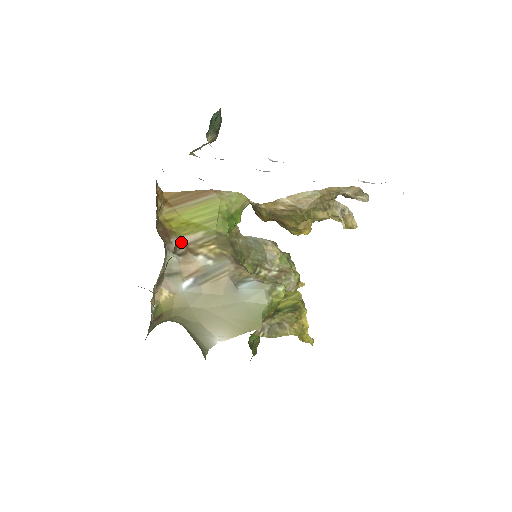
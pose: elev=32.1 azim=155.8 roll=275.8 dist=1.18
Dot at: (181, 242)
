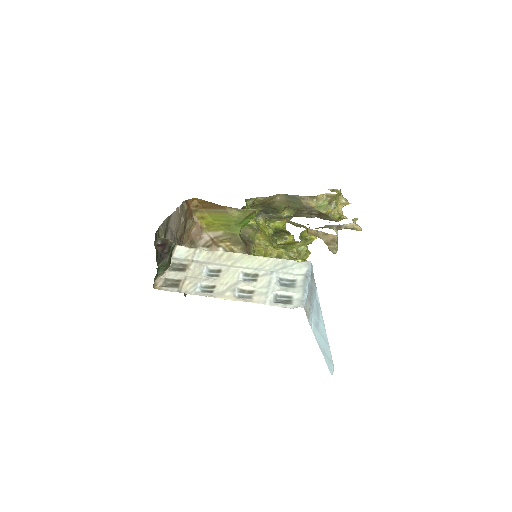
Dot at: (209, 236)
